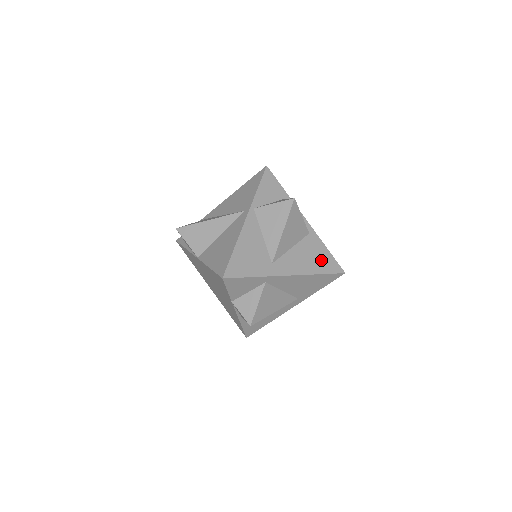
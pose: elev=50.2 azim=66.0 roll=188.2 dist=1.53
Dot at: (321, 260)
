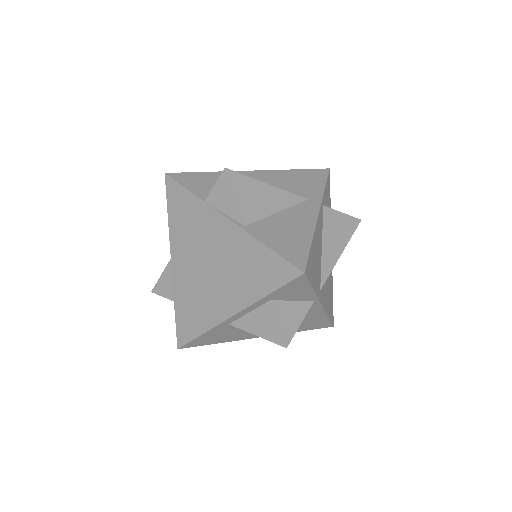
Dot at: occluded
